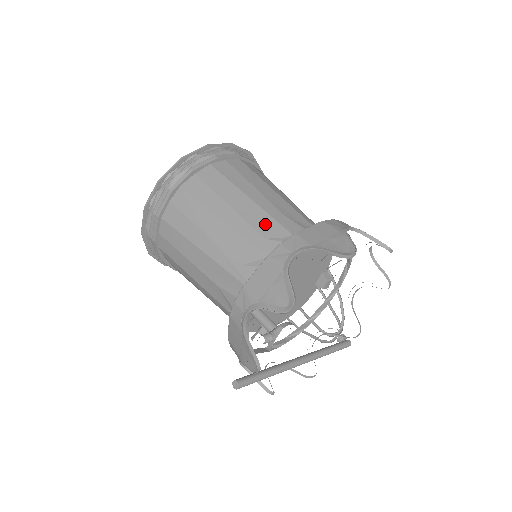
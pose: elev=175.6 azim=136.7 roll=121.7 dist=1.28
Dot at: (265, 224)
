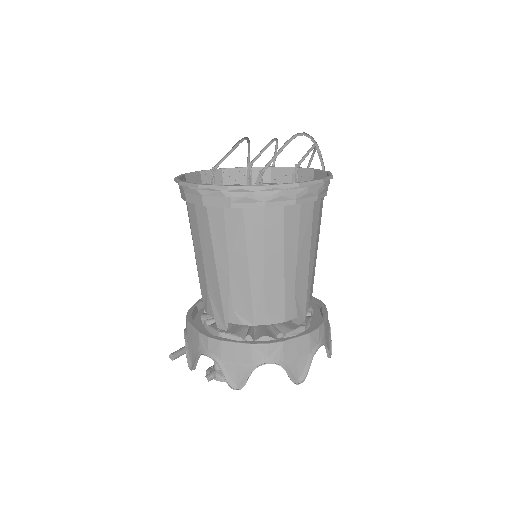
Dot at: (275, 299)
